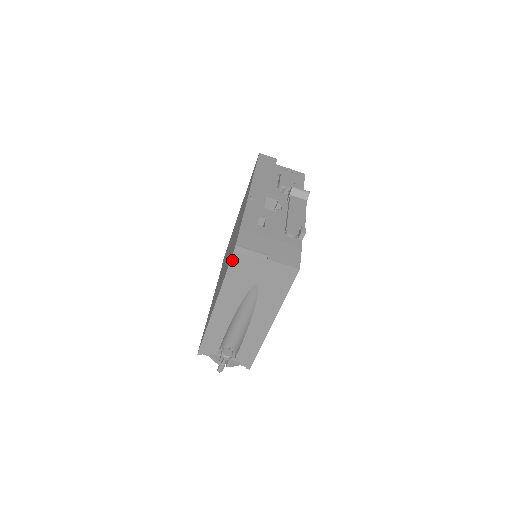
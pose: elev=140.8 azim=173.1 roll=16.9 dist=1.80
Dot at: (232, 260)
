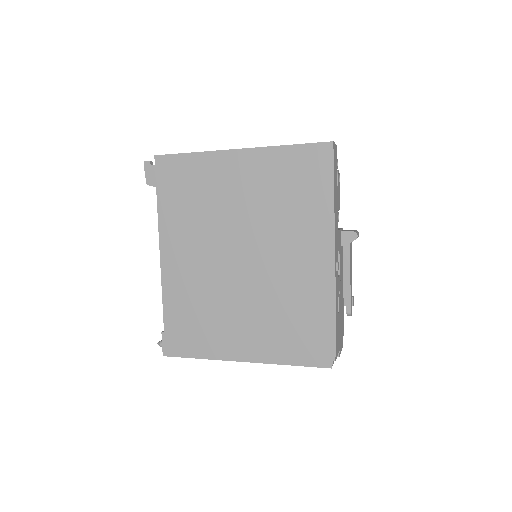
Dot at: (319, 367)
